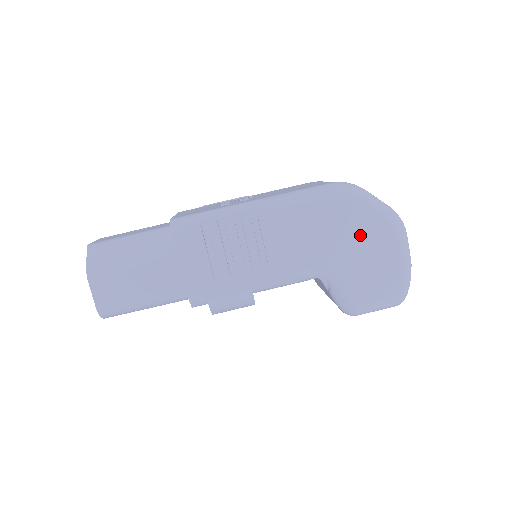
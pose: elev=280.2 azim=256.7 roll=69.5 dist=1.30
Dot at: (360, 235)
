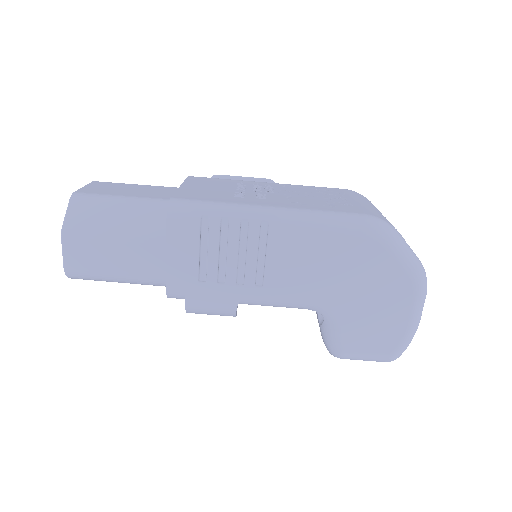
Dot at: (375, 283)
